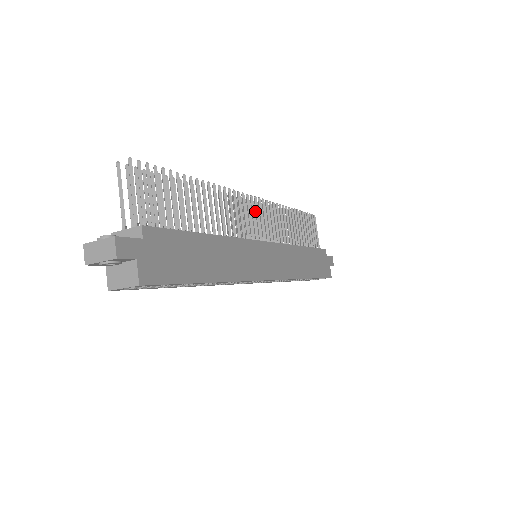
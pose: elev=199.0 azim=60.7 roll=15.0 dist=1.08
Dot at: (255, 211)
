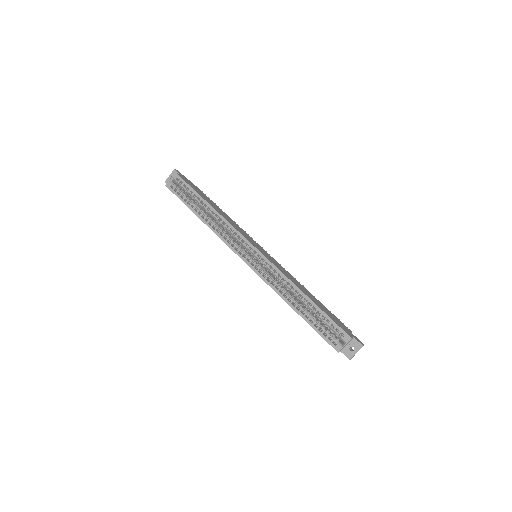
Dot at: occluded
